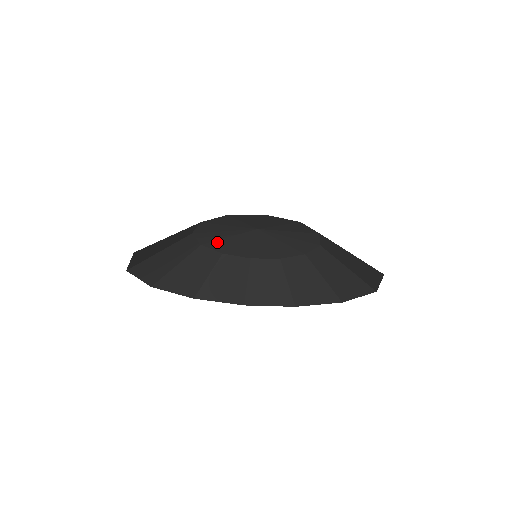
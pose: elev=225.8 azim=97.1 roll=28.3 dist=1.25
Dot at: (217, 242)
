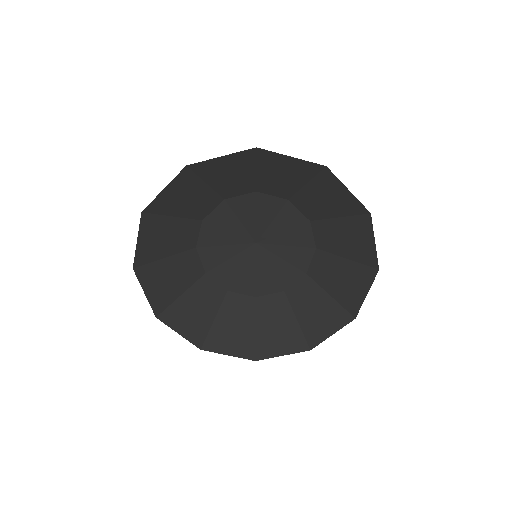
Dot at: (220, 268)
